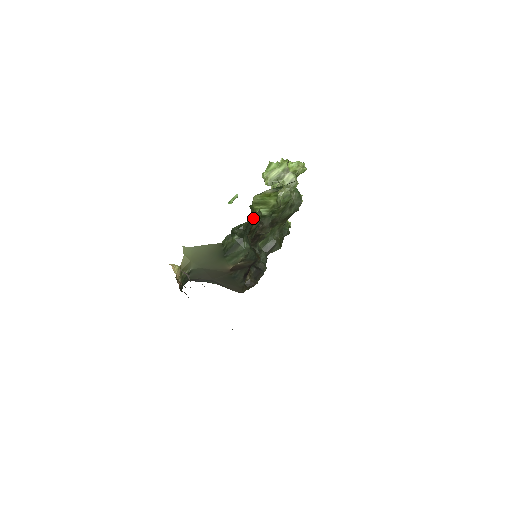
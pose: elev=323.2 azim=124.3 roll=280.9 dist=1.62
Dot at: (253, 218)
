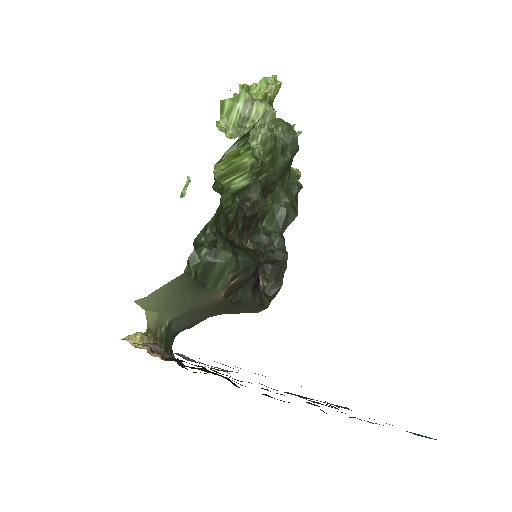
Dot at: (221, 206)
